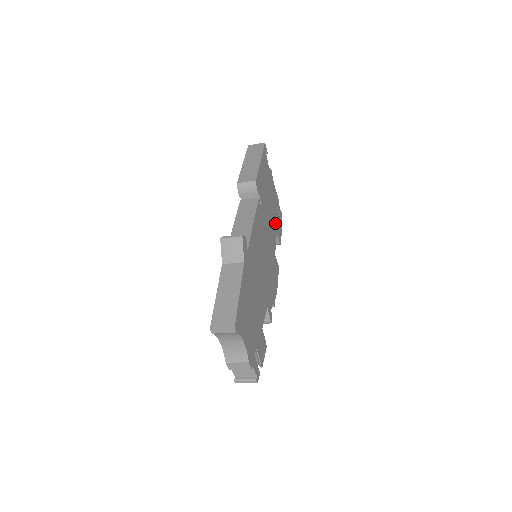
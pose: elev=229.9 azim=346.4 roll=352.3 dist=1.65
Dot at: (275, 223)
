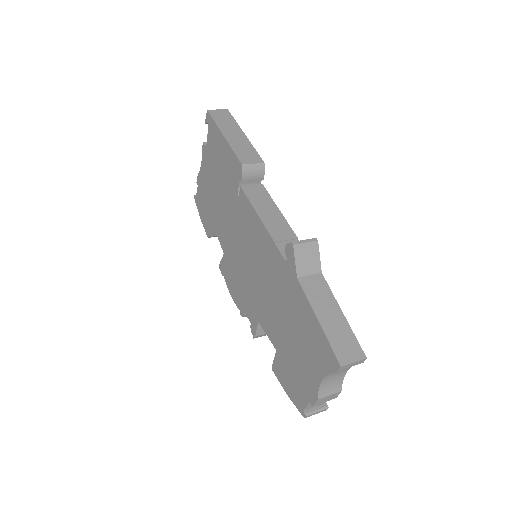
Dot at: occluded
